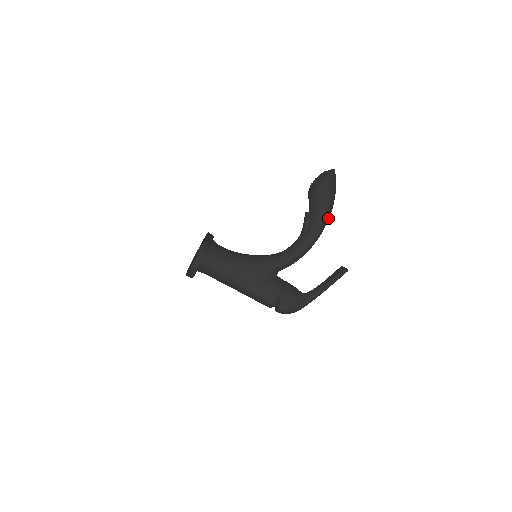
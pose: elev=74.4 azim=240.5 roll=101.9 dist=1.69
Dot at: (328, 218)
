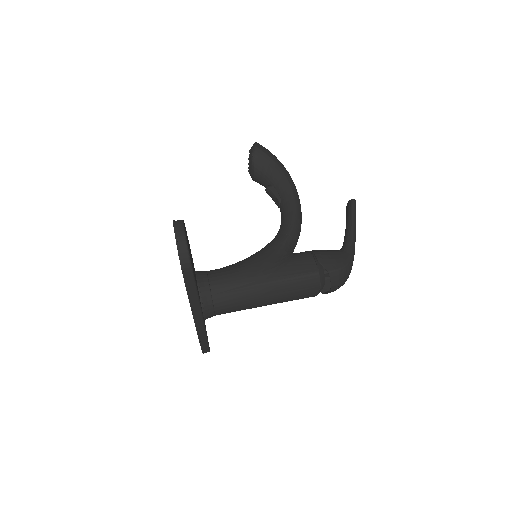
Dot at: (289, 176)
